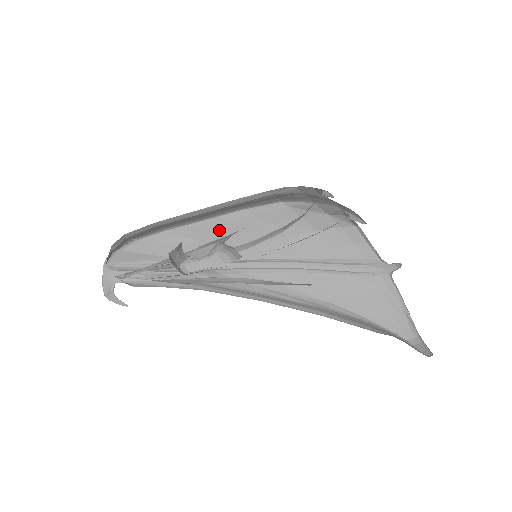
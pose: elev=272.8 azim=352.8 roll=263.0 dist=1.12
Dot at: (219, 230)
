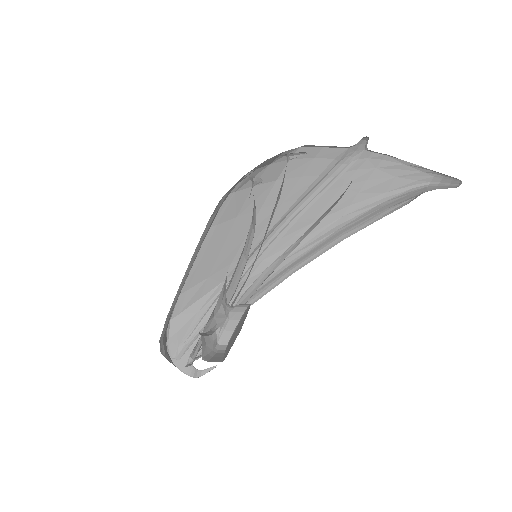
Dot at: (210, 257)
